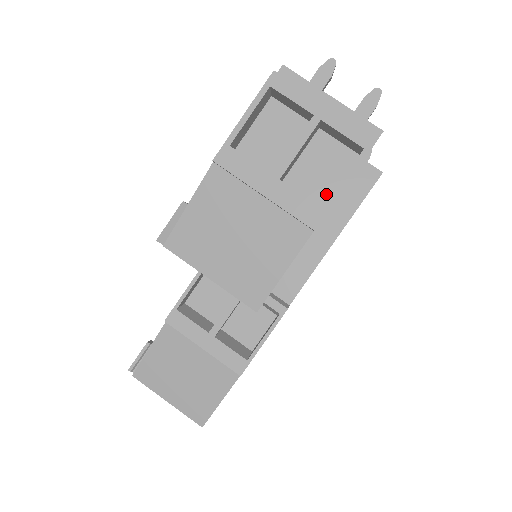
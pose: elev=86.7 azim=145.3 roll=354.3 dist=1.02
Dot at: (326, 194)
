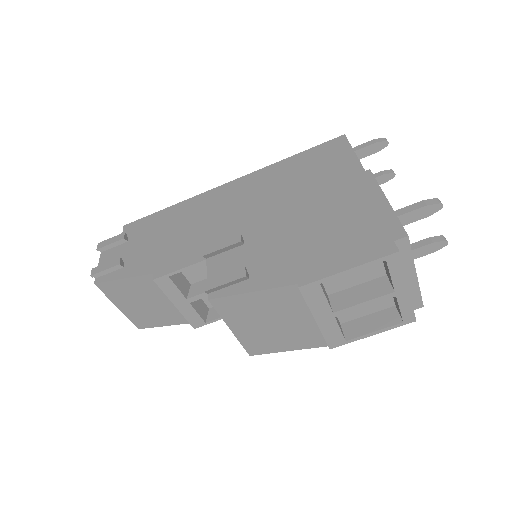
Dot at: (353, 317)
